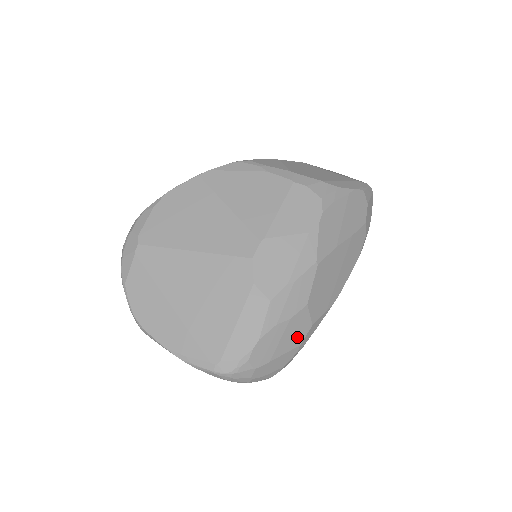
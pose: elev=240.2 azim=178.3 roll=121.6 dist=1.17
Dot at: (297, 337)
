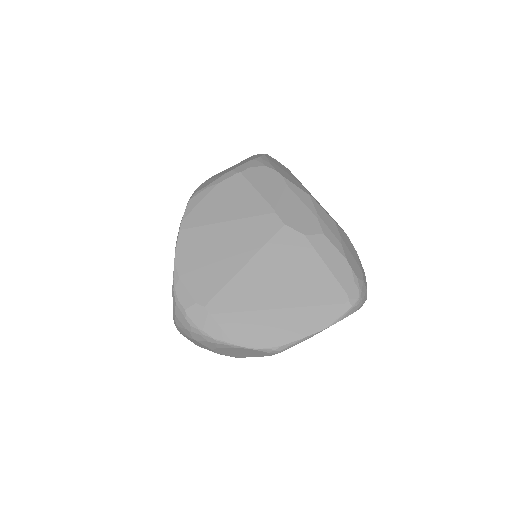
Dot at: (351, 247)
